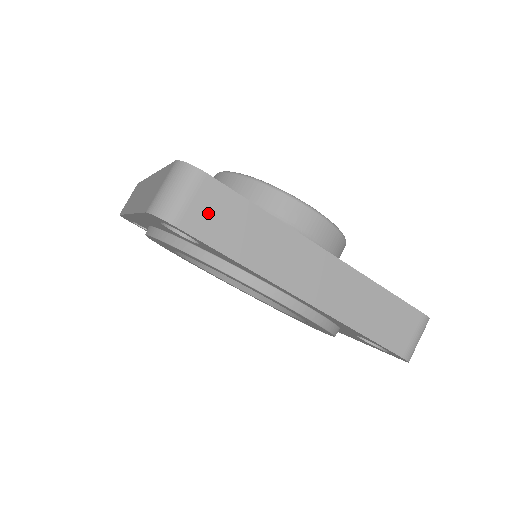
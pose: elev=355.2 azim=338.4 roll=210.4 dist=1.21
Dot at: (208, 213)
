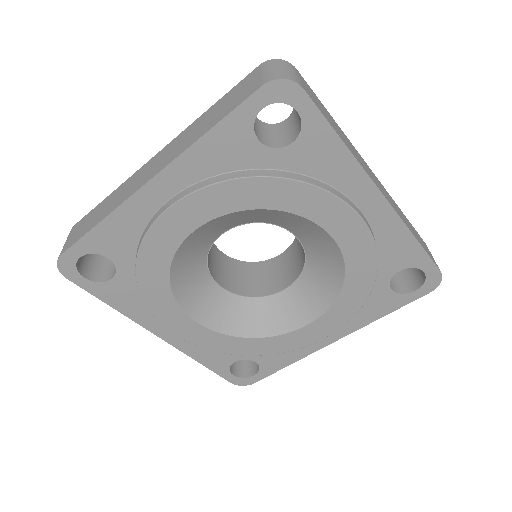
Dot at: (311, 95)
